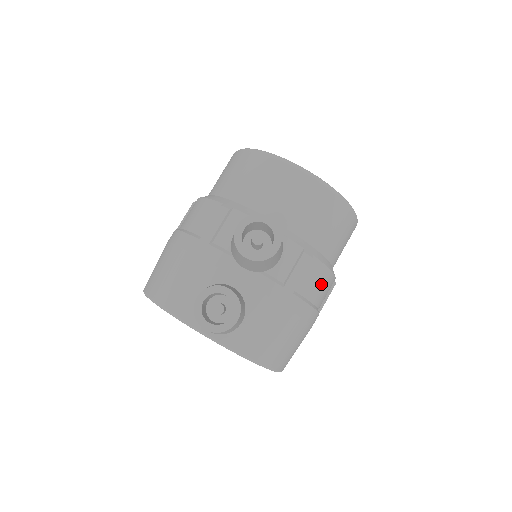
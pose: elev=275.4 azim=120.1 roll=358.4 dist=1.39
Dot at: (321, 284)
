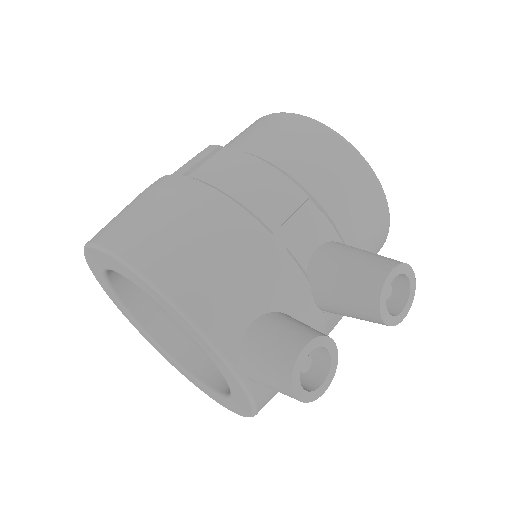
Dot at: occluded
